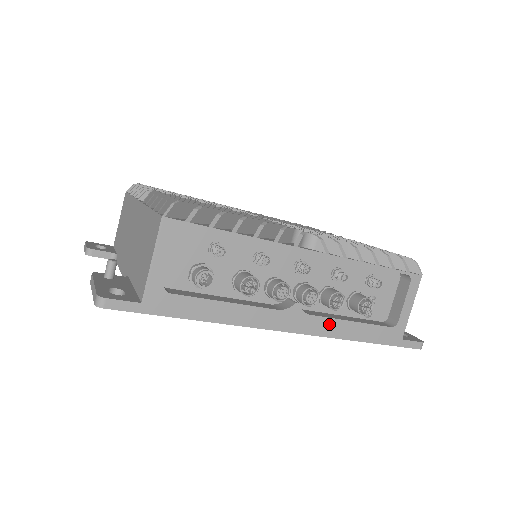
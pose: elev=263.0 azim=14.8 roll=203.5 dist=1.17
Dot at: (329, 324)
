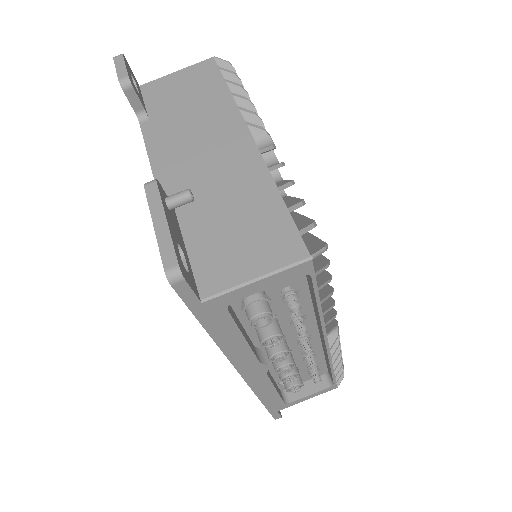
Dot at: (266, 385)
